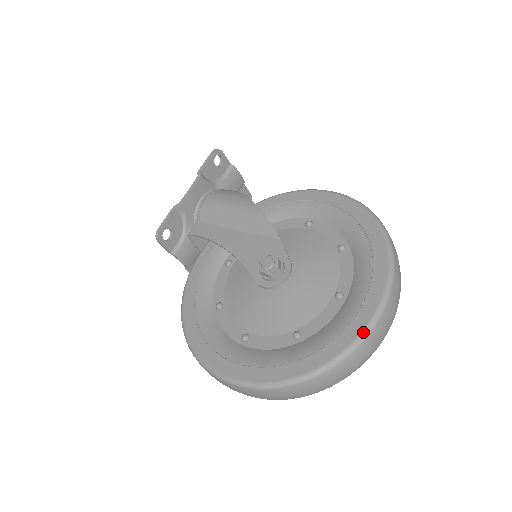
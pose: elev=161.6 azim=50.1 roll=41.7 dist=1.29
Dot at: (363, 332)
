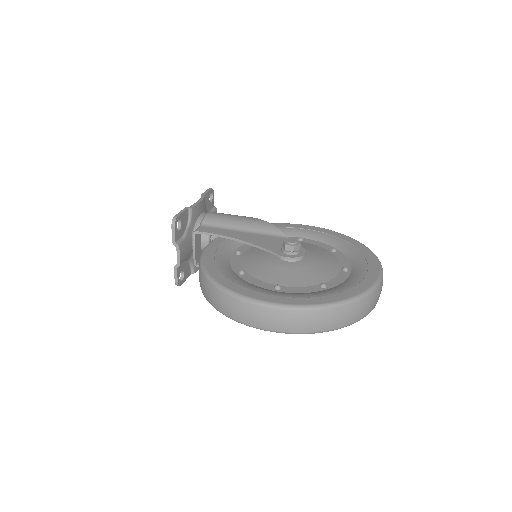
Dot at: (376, 281)
